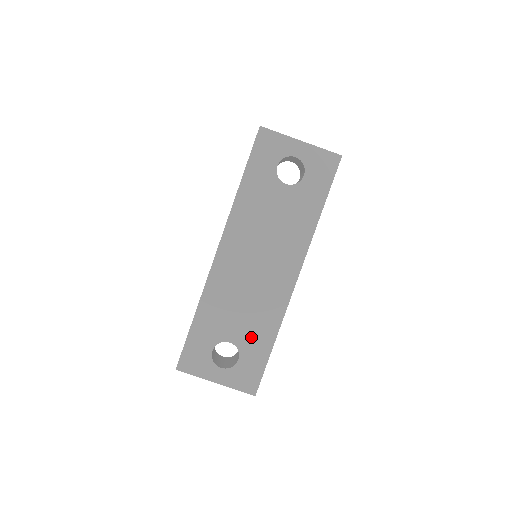
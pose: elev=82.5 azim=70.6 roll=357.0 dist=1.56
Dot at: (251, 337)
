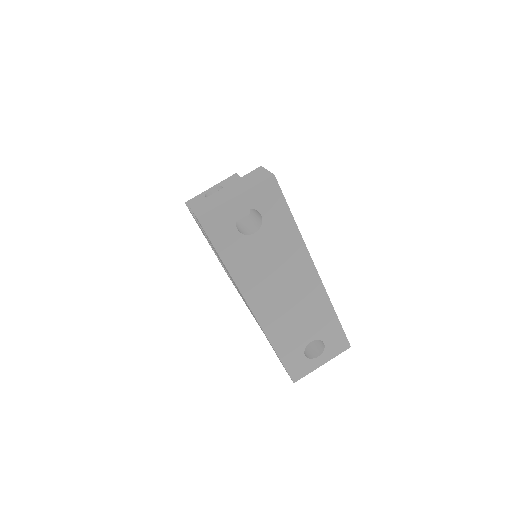
Dot at: (320, 327)
